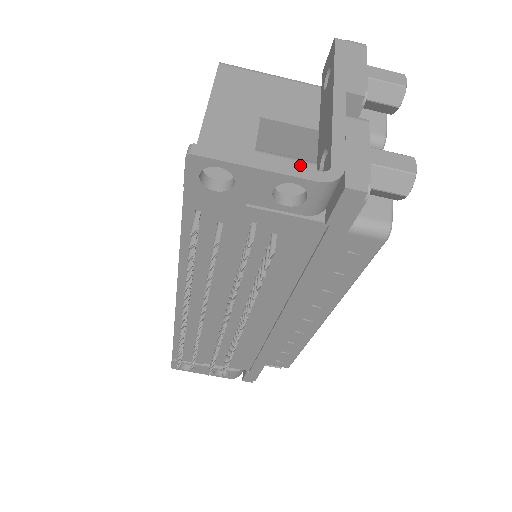
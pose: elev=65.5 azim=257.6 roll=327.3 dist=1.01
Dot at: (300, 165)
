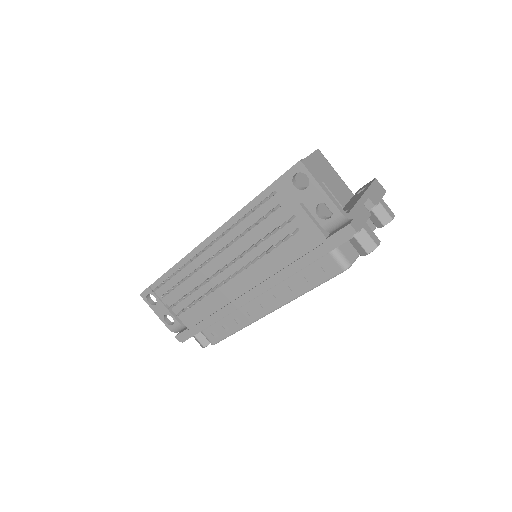
Dot at: (329, 211)
